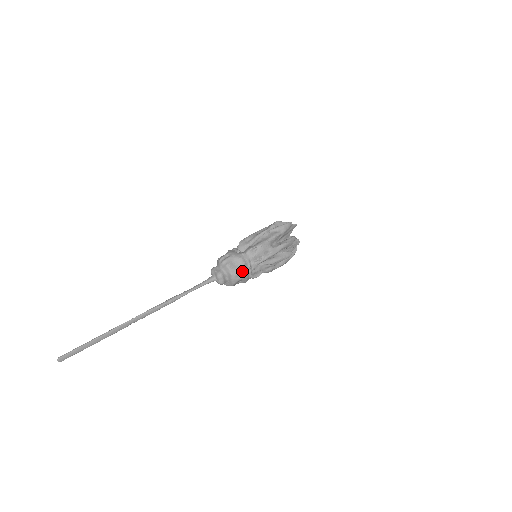
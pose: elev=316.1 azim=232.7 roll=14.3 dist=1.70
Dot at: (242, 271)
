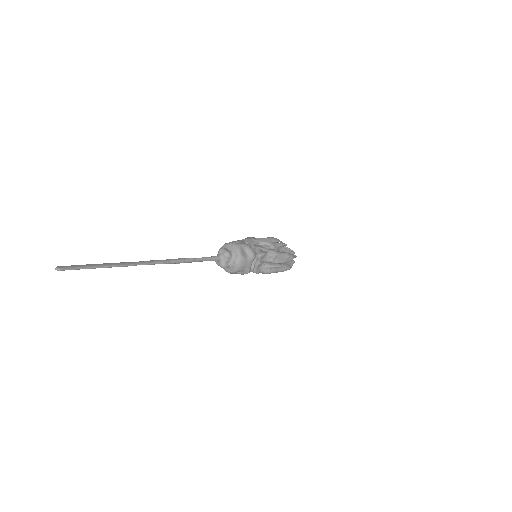
Dot at: (239, 241)
